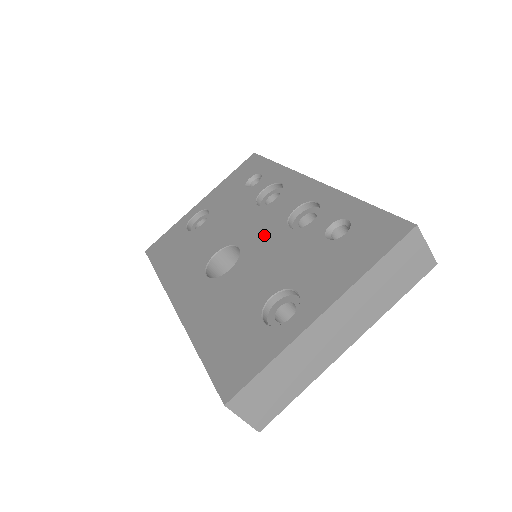
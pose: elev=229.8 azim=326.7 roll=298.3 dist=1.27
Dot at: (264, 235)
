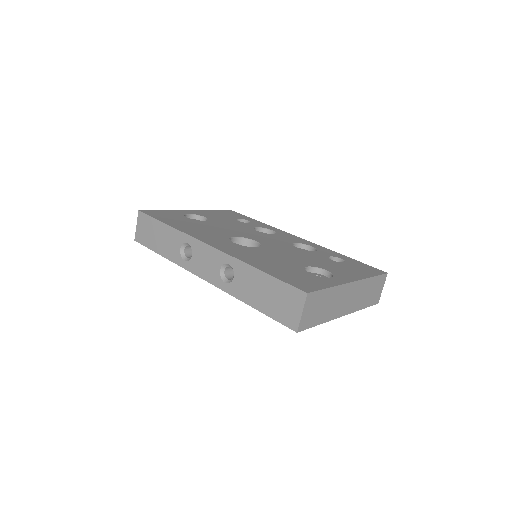
Dot at: (277, 244)
